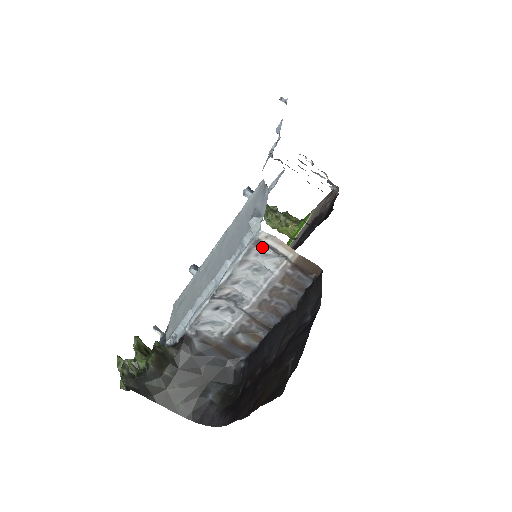
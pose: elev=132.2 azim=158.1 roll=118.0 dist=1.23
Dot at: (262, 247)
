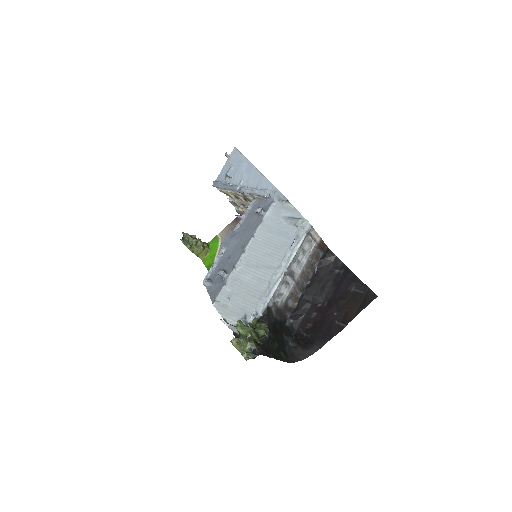
Dot at: (308, 236)
